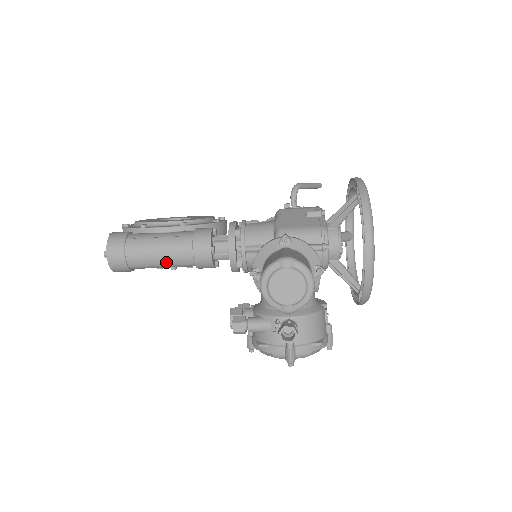
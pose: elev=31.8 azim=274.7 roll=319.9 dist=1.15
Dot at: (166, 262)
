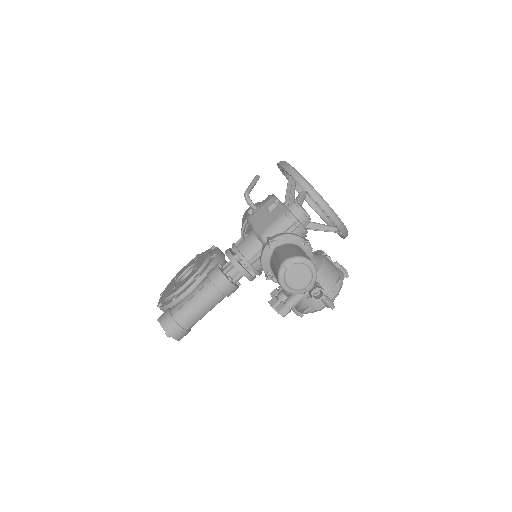
Dot at: (208, 309)
